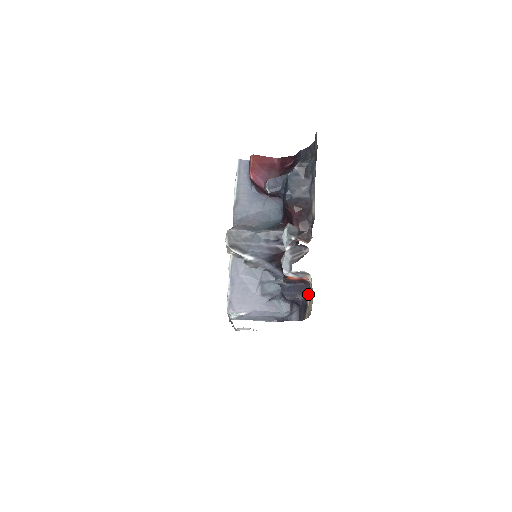
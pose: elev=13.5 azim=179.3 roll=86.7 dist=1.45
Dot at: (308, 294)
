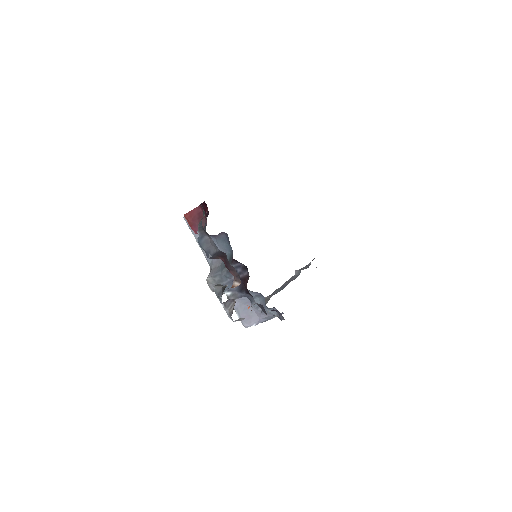
Dot at: occluded
